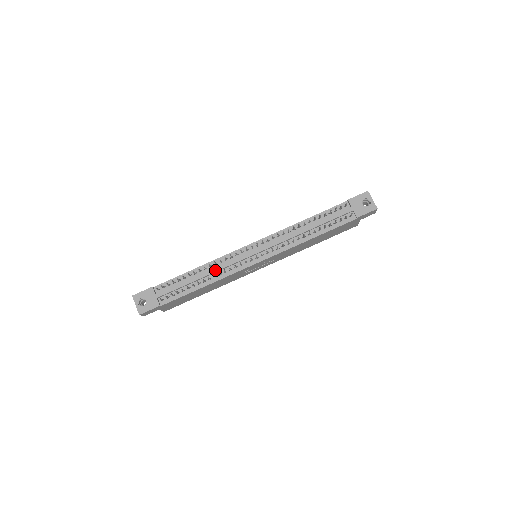
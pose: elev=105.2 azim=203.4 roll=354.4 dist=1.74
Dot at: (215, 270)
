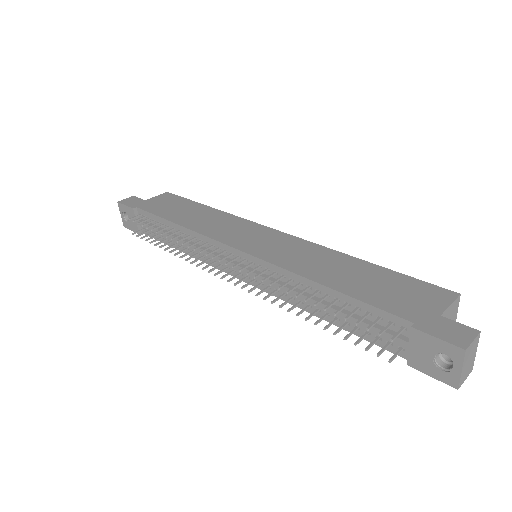
Dot at: (190, 247)
